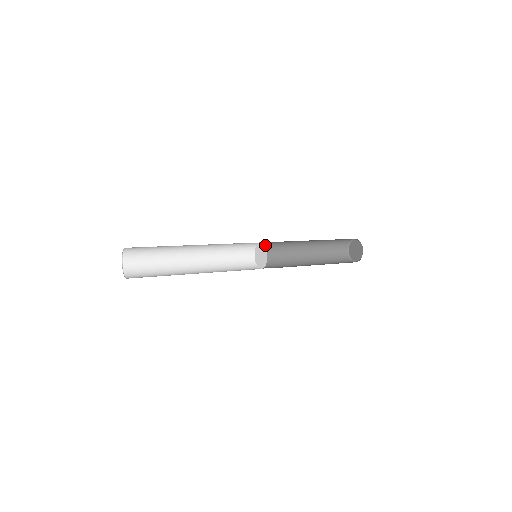
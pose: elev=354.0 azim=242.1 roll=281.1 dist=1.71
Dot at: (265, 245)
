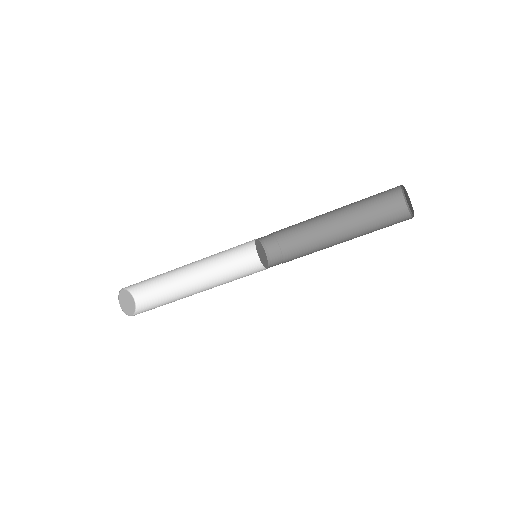
Dot at: (272, 240)
